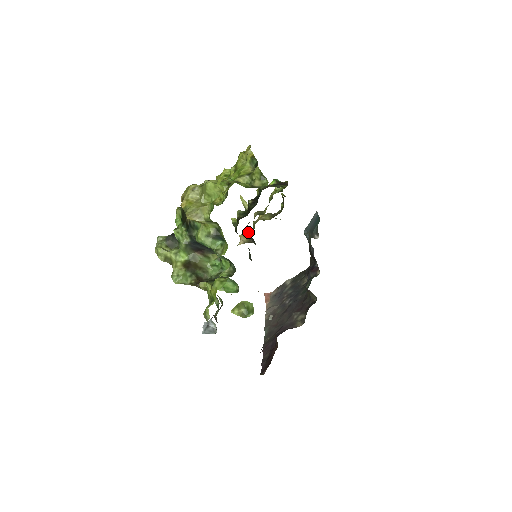
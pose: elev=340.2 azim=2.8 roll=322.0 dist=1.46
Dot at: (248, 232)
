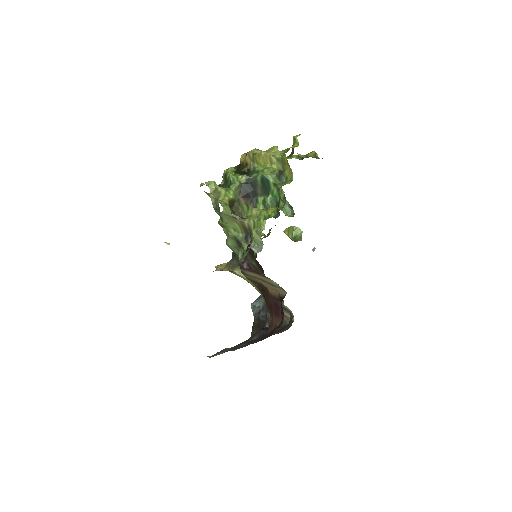
Dot at: occluded
